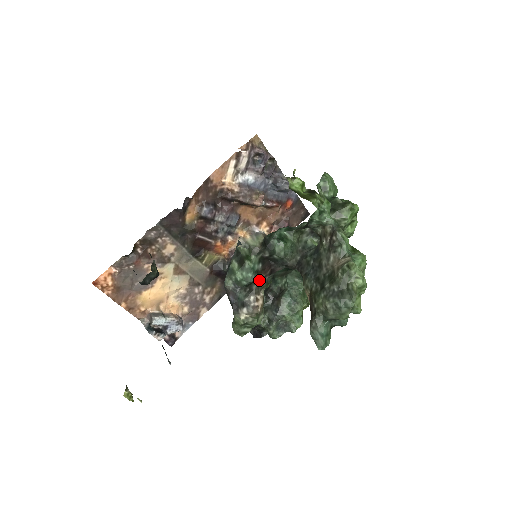
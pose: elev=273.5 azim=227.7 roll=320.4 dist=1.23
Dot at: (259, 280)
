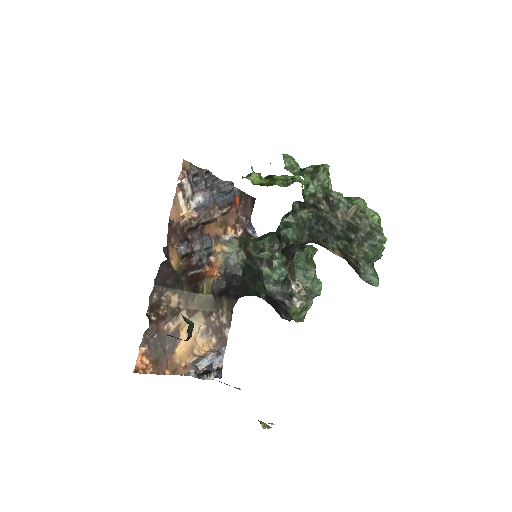
Dot at: (288, 269)
